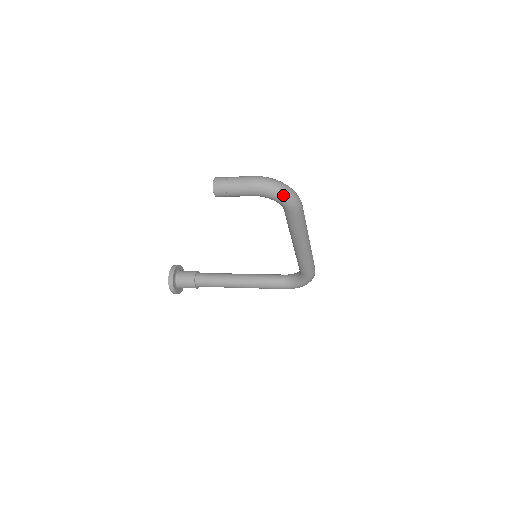
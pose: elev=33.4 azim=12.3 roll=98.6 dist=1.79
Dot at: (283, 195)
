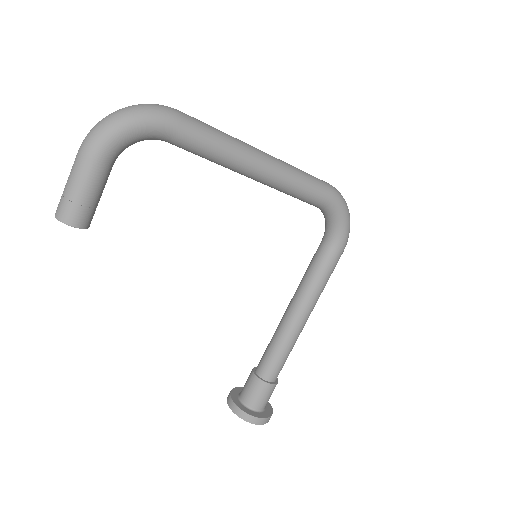
Dot at: (128, 116)
